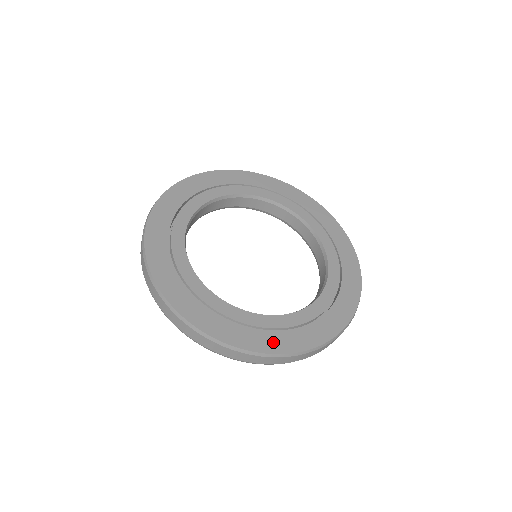
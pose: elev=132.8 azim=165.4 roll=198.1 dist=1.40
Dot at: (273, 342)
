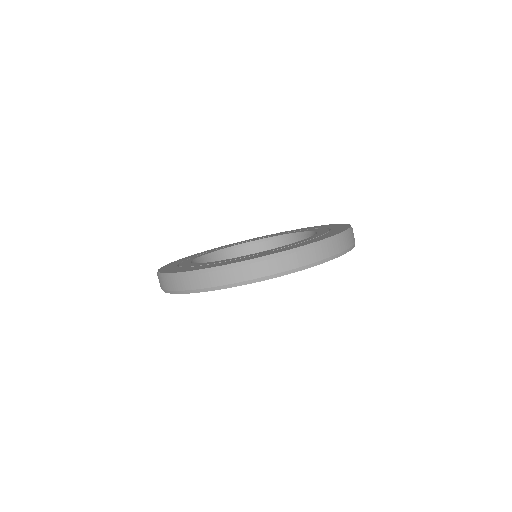
Dot at: occluded
